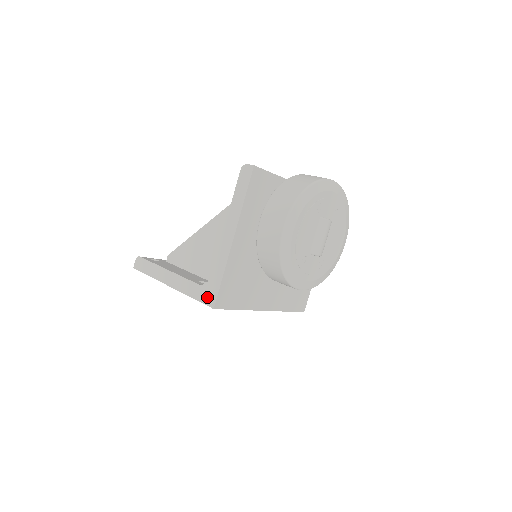
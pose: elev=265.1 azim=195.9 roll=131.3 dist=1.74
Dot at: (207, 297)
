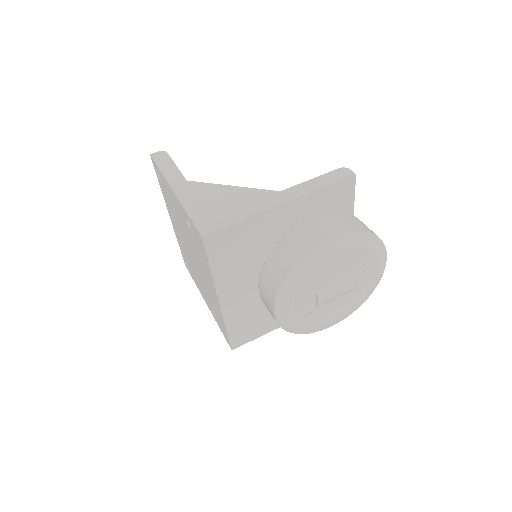
Dot at: (205, 223)
